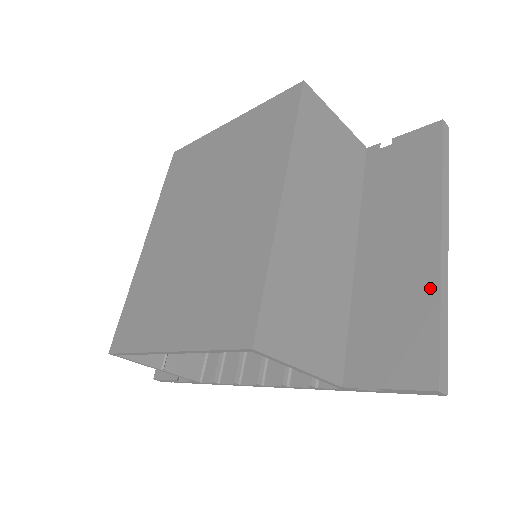
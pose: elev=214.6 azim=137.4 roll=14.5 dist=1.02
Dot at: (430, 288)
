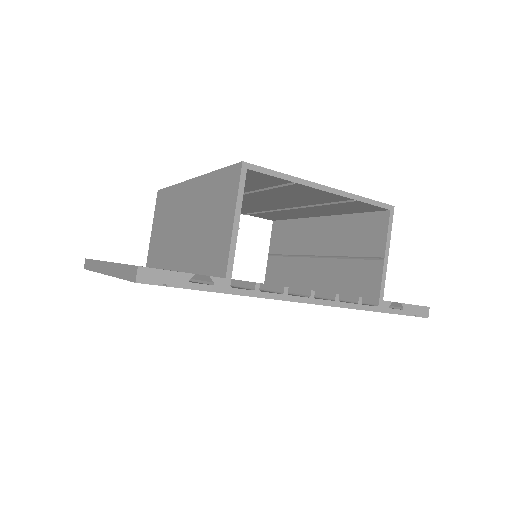
Dot at: occluded
